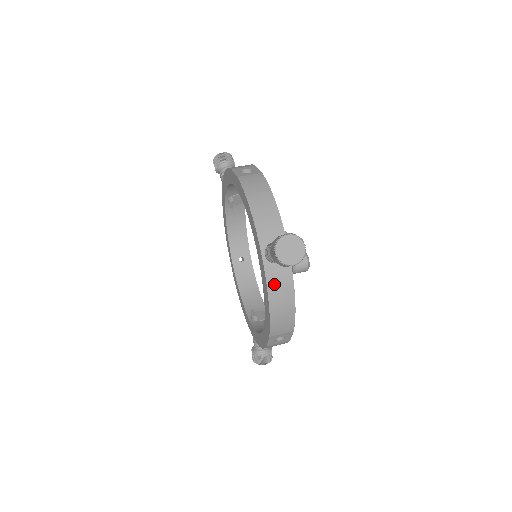
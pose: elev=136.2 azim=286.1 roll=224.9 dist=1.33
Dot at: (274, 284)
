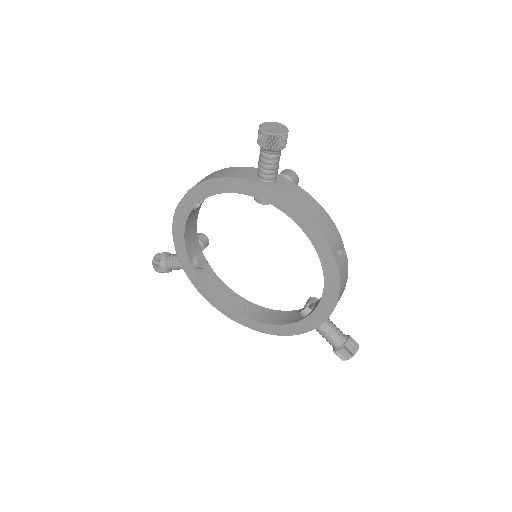
Dot at: (290, 194)
